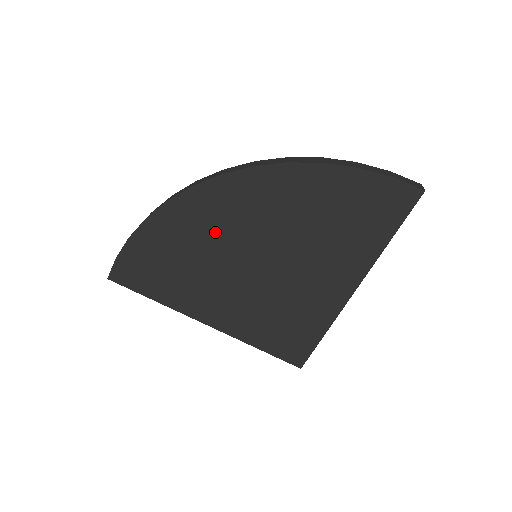
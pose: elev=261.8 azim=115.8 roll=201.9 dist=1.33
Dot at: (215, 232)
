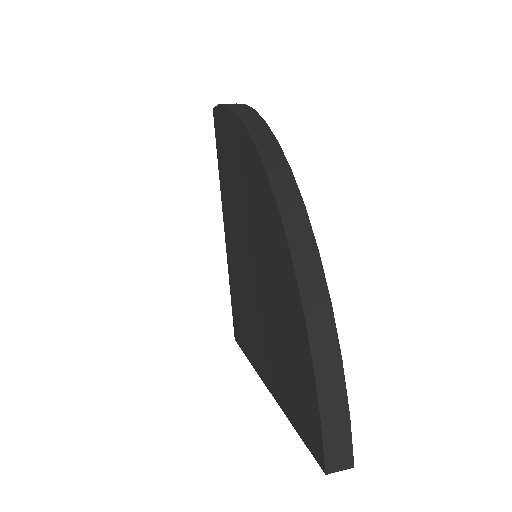
Dot at: (247, 198)
